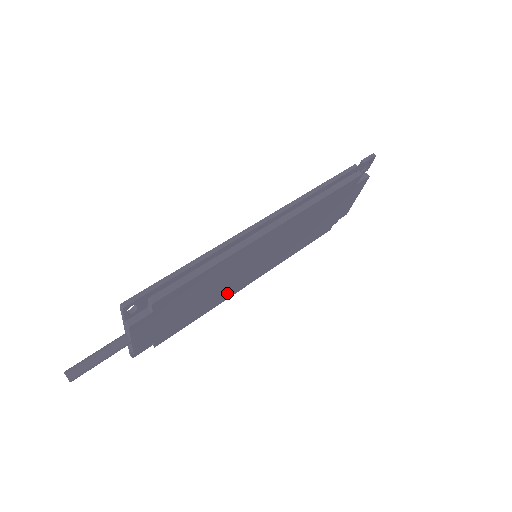
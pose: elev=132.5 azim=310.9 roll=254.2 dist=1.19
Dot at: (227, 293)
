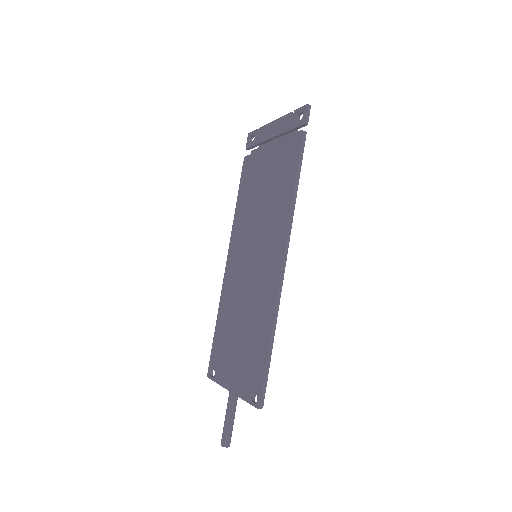
Dot at: occluded
